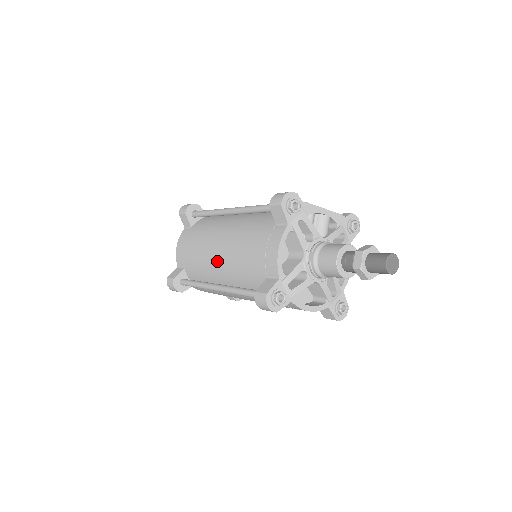
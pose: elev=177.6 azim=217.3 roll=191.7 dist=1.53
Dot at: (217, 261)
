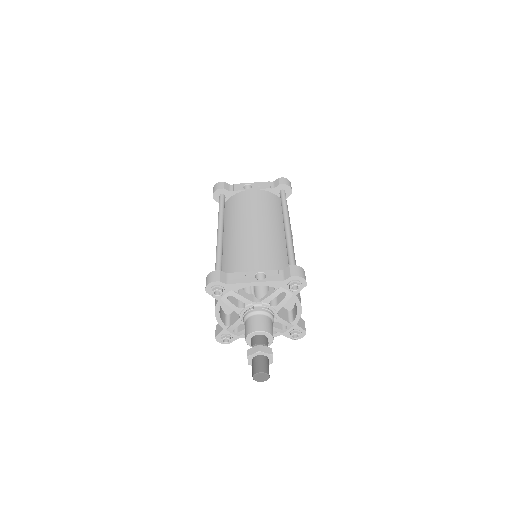
Dot at: occluded
